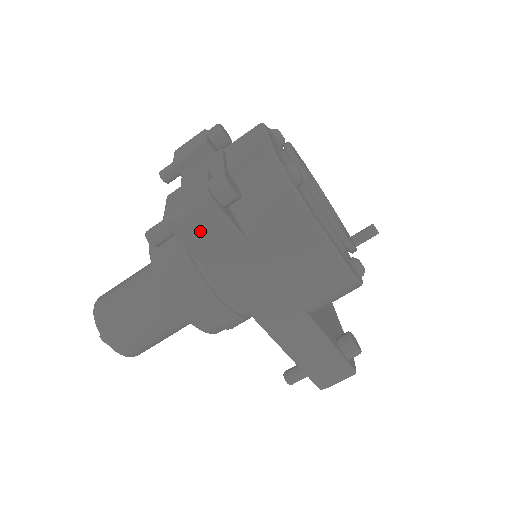
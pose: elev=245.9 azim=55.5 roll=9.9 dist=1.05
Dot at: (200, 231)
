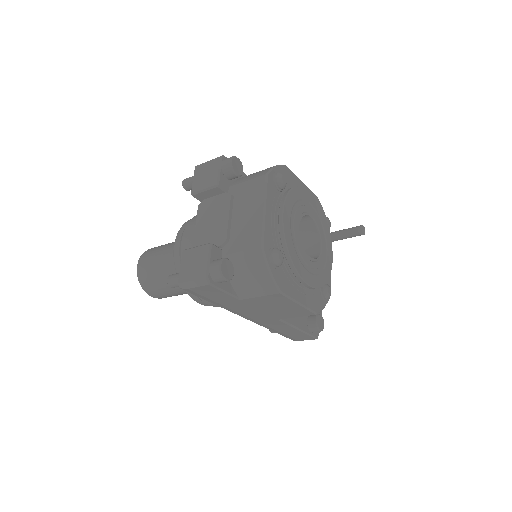
Dot at: (203, 293)
